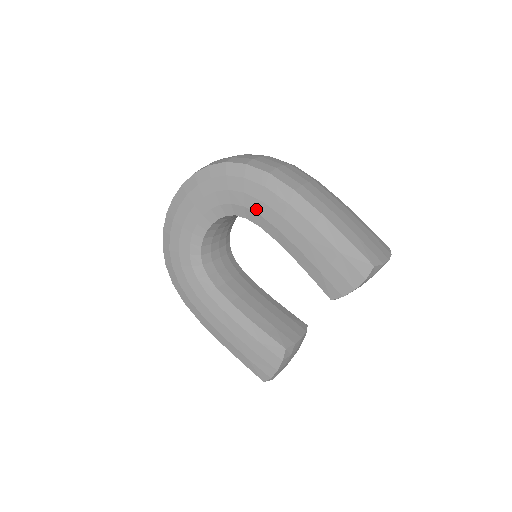
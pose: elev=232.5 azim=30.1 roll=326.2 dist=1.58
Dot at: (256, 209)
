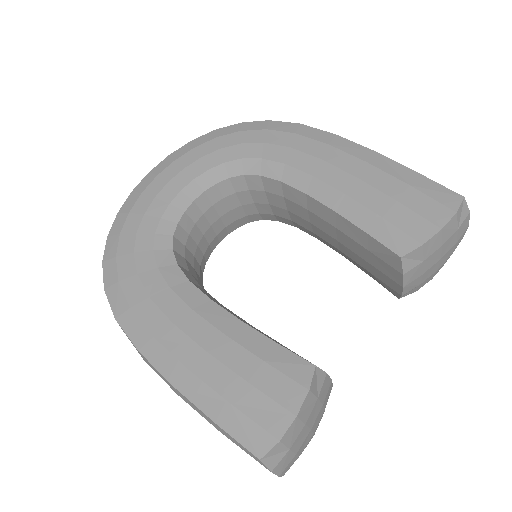
Dot at: (279, 158)
